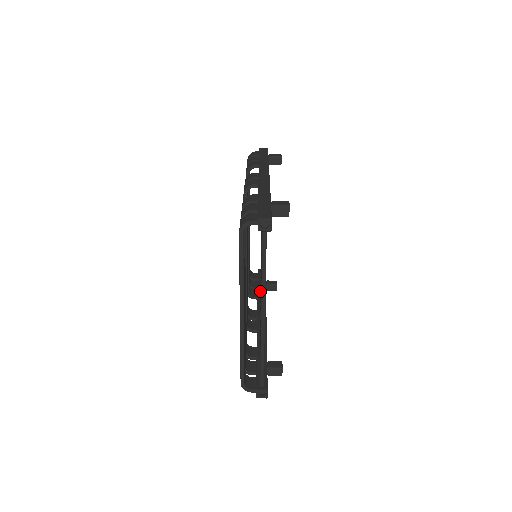
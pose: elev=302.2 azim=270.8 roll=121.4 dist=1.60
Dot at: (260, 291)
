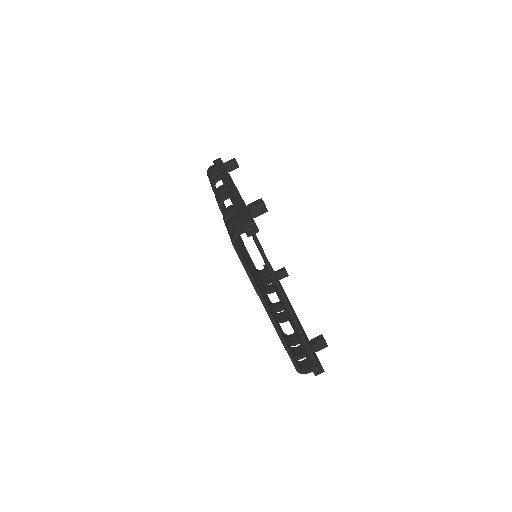
Dot at: occluded
